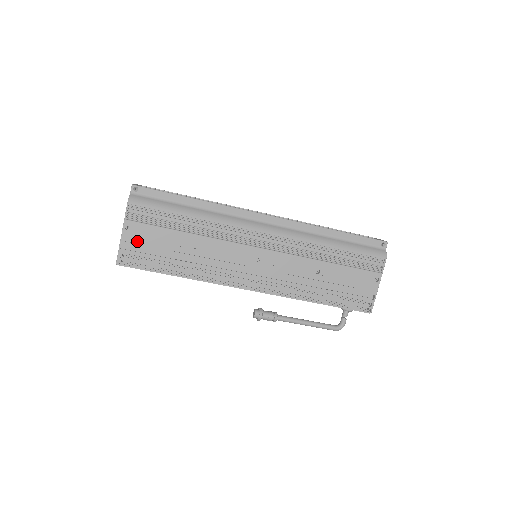
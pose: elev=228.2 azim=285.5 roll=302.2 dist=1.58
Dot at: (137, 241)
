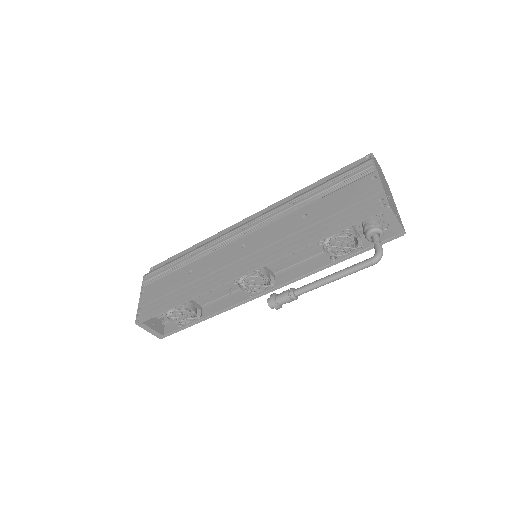
Dot at: (149, 297)
